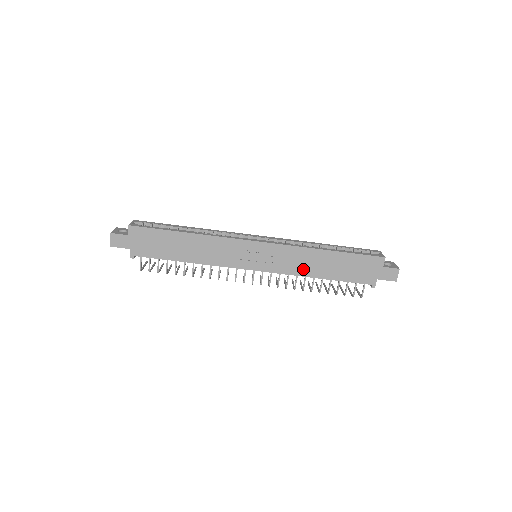
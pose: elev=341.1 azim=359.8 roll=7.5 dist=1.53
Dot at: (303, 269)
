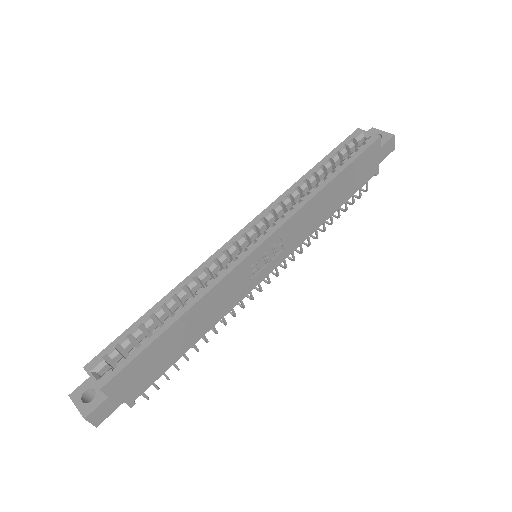
Dot at: (314, 223)
